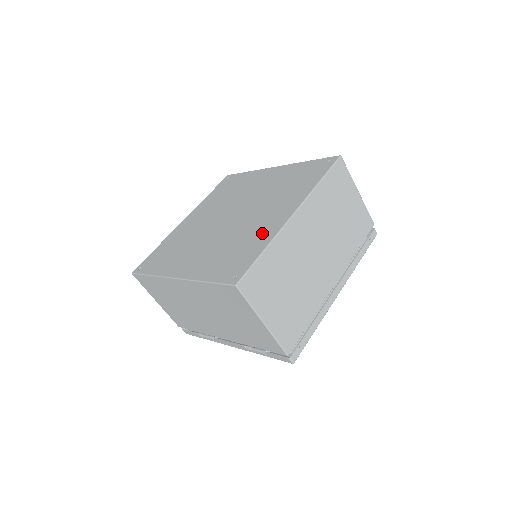
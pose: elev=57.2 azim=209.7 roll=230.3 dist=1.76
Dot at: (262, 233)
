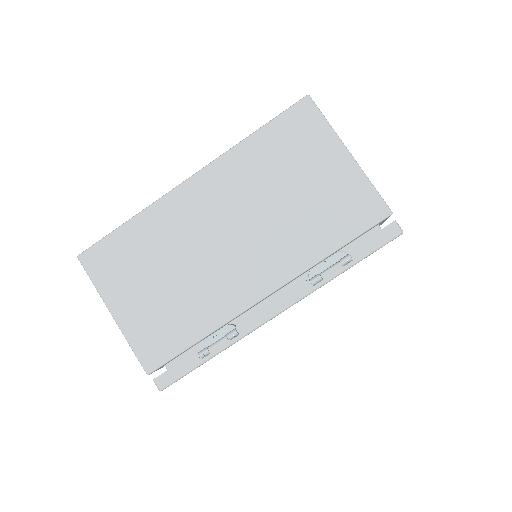
Dot at: occluded
